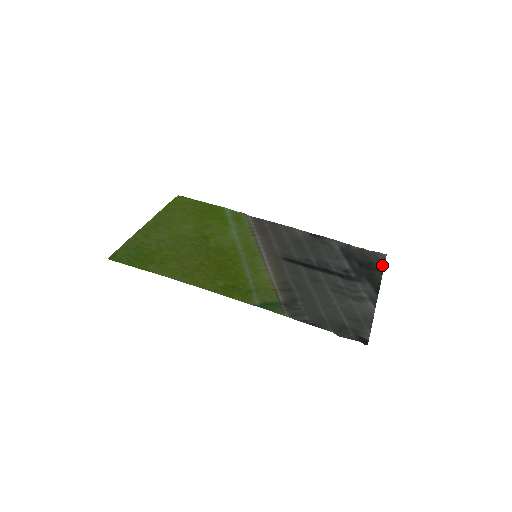
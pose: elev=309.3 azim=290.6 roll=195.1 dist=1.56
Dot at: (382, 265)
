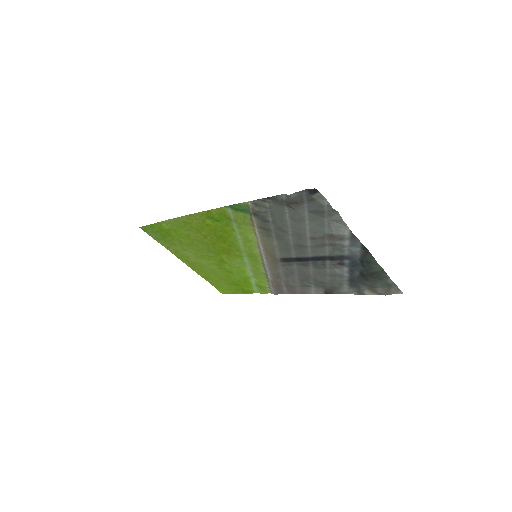
Dot at: (390, 281)
